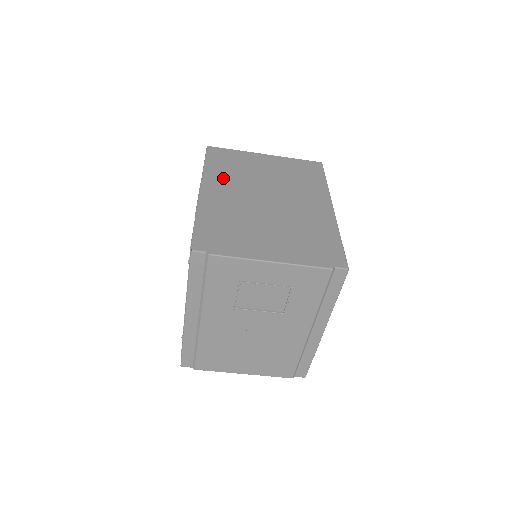
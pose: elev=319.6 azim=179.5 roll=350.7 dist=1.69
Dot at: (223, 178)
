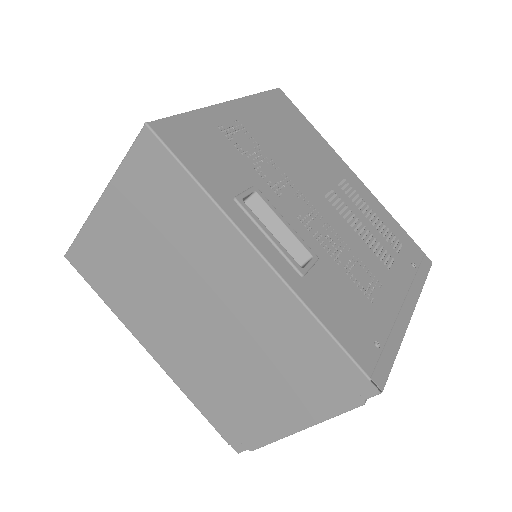
Dot at: (138, 314)
